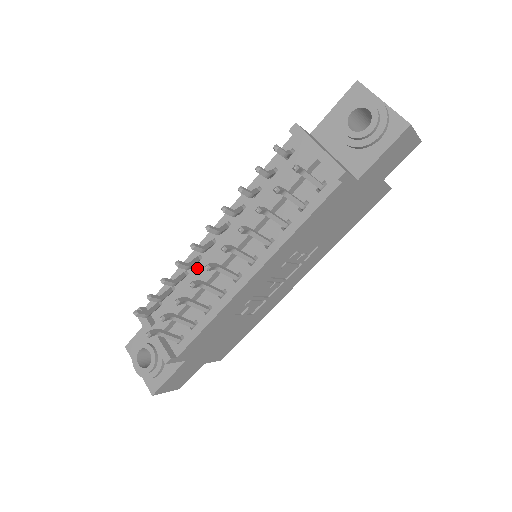
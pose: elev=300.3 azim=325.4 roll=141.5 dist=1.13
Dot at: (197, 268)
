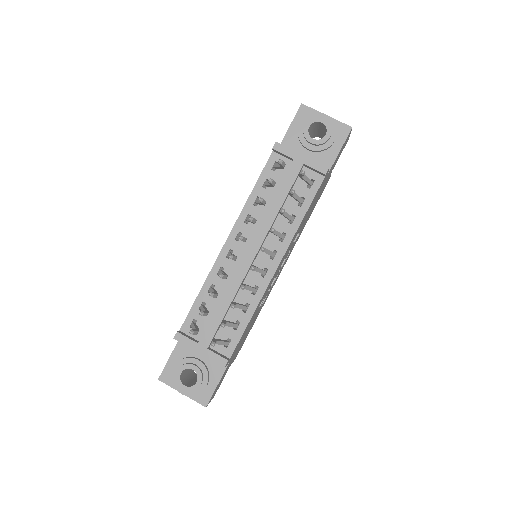
Dot at: (222, 279)
